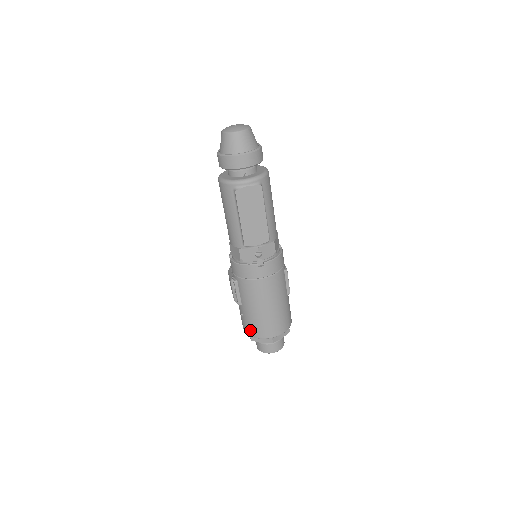
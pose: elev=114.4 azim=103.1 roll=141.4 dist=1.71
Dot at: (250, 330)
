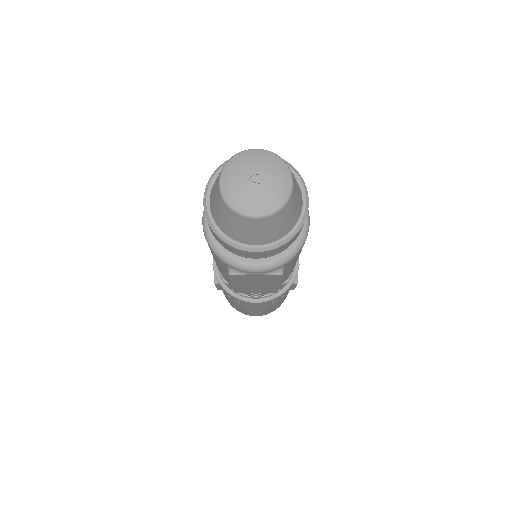
Dot at: occluded
